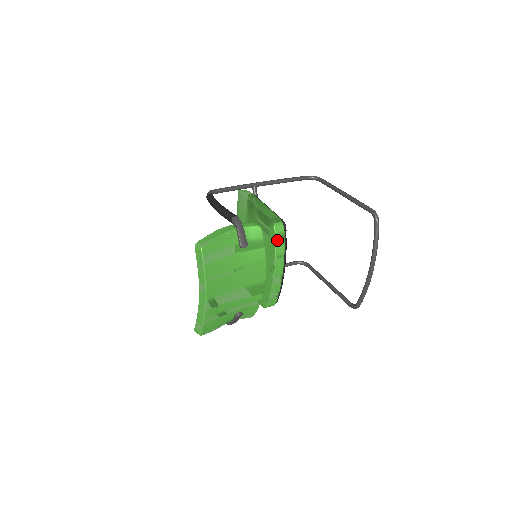
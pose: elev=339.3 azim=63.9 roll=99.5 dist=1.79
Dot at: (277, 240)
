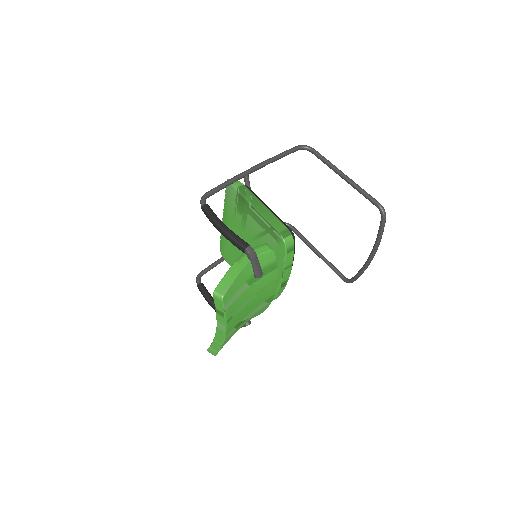
Dot at: (287, 254)
